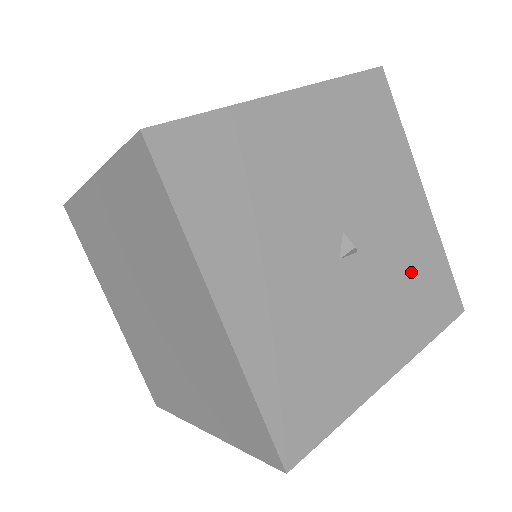
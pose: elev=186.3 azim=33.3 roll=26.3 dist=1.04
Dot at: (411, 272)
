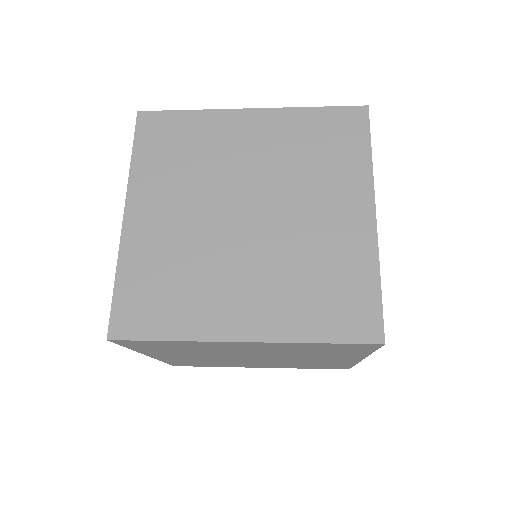
Dot at: occluded
